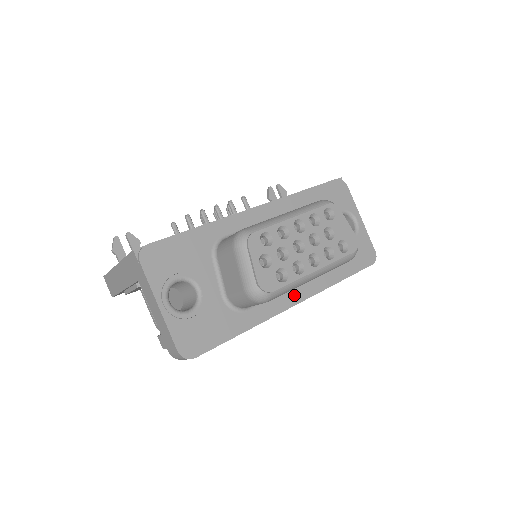
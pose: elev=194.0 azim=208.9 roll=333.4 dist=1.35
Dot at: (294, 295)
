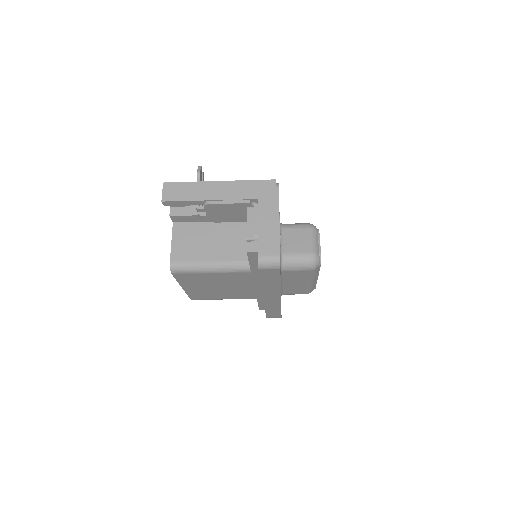
Dot at: occluded
